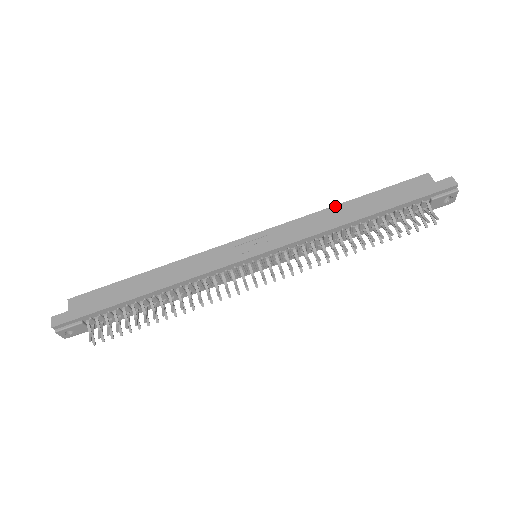
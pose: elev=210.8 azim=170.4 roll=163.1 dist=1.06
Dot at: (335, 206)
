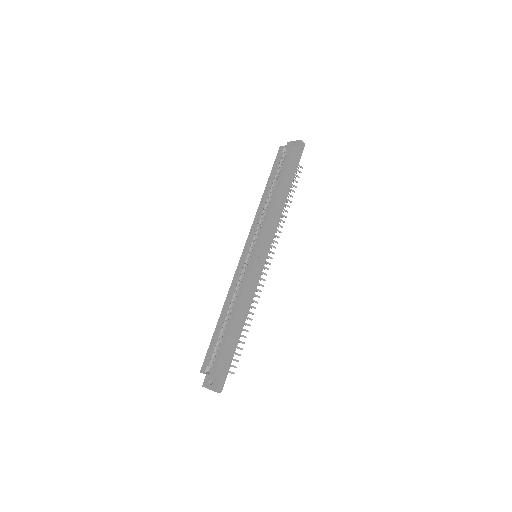
Dot at: (275, 199)
